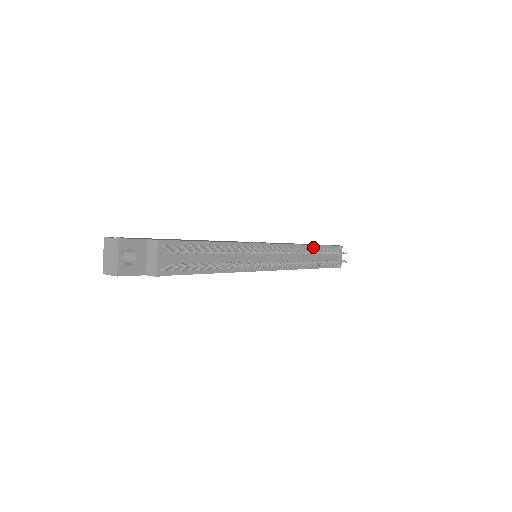
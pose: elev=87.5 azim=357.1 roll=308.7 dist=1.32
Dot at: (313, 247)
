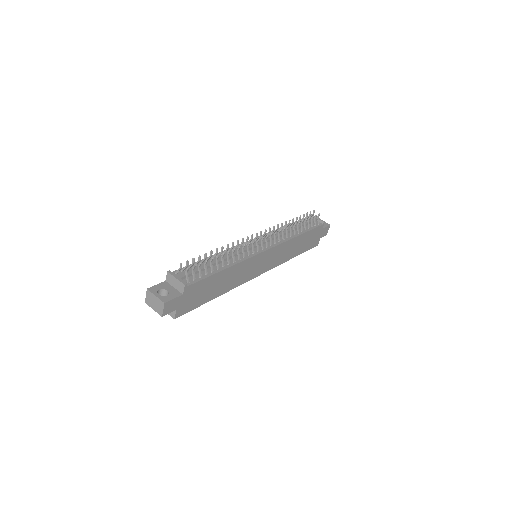
Dot at: occluded
